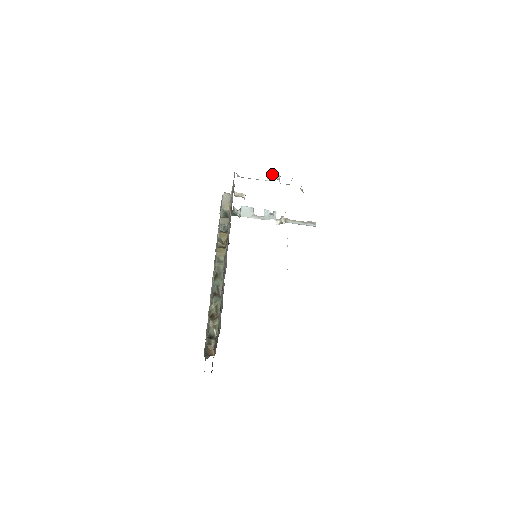
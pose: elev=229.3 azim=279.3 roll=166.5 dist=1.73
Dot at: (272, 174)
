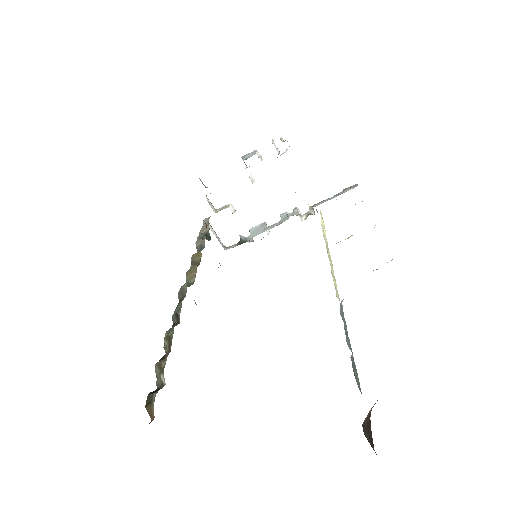
Dot at: (245, 156)
